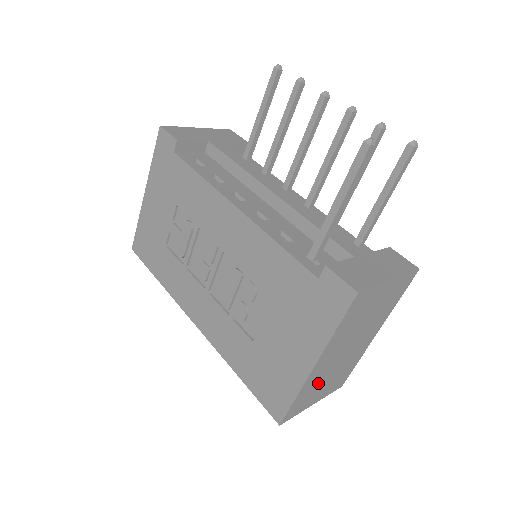
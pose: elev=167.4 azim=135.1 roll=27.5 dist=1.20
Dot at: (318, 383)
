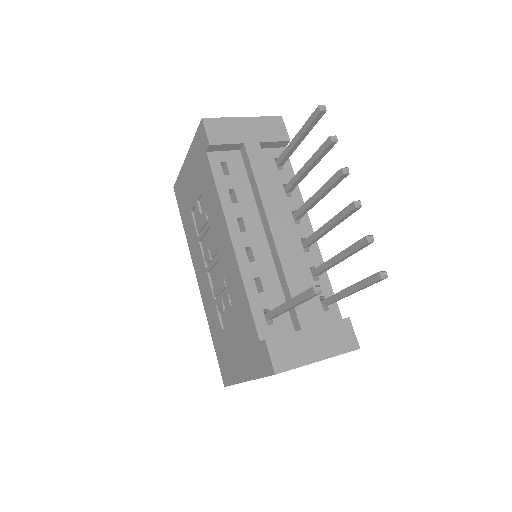
Dot at: occluded
